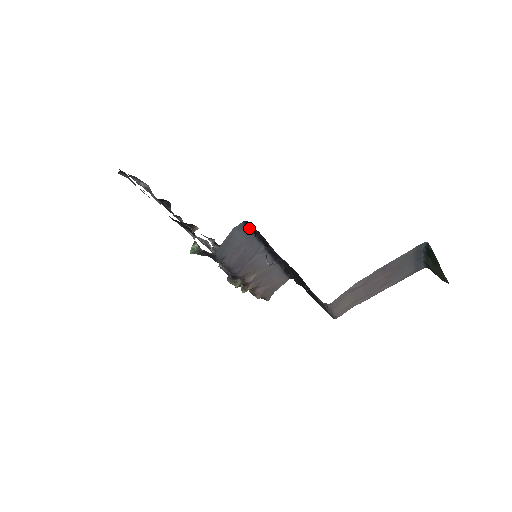
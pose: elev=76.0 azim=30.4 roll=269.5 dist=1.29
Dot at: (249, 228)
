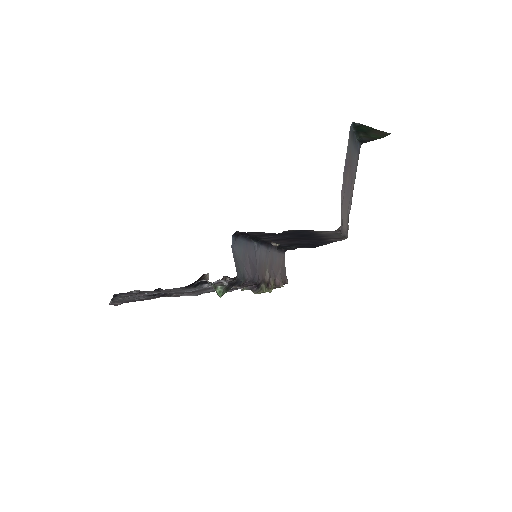
Dot at: (239, 237)
